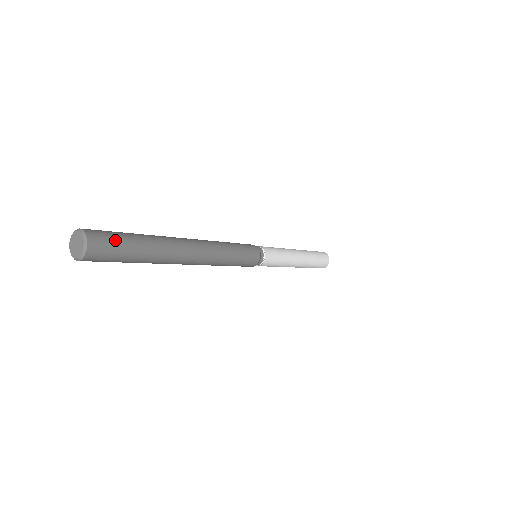
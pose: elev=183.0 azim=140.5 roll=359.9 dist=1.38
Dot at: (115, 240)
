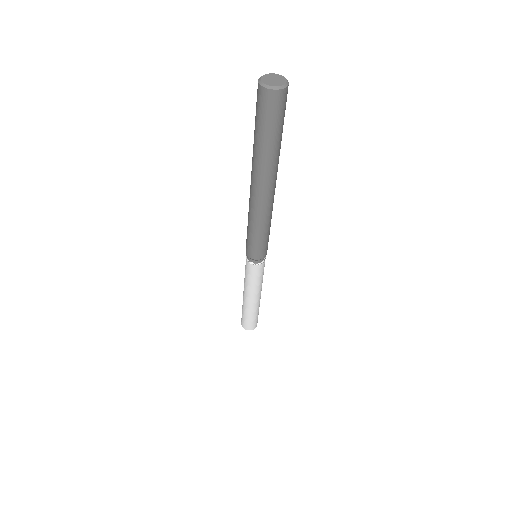
Dot at: occluded
